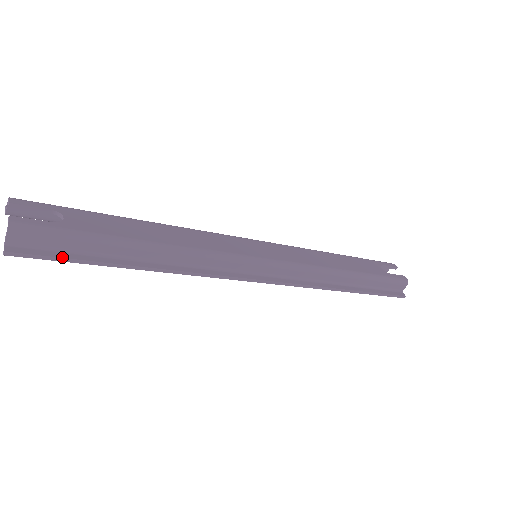
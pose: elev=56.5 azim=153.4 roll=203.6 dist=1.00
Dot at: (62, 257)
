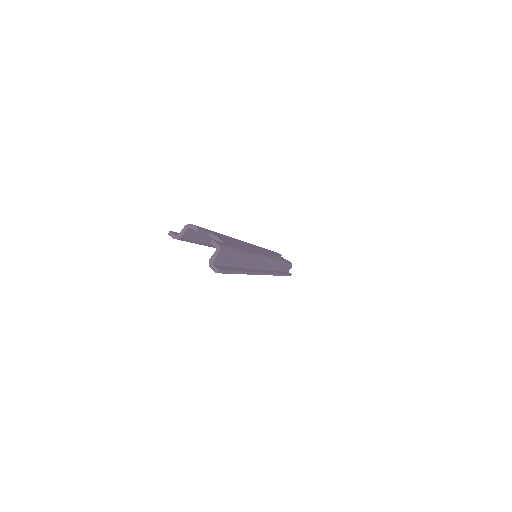
Dot at: (231, 270)
